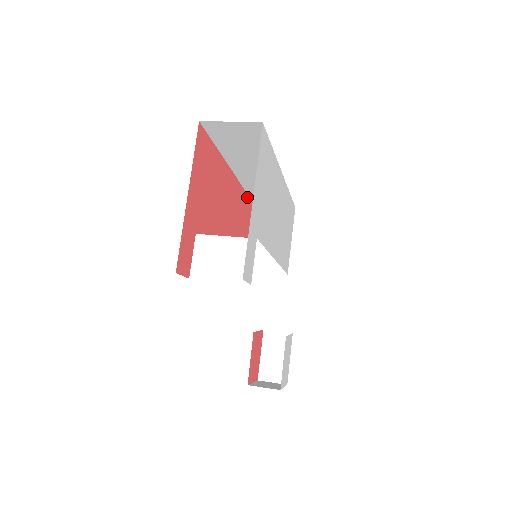
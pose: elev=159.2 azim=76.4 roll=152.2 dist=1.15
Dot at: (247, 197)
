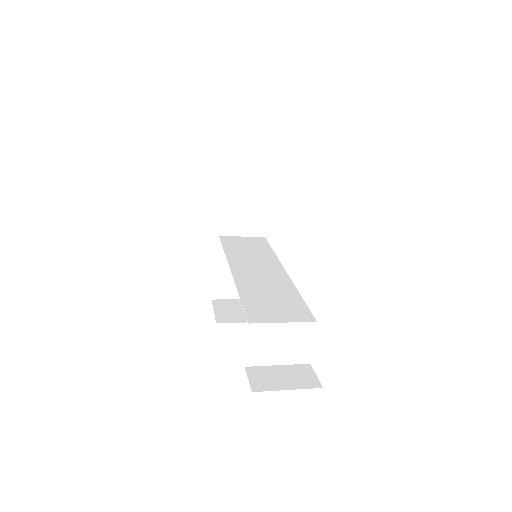
Dot at: occluded
